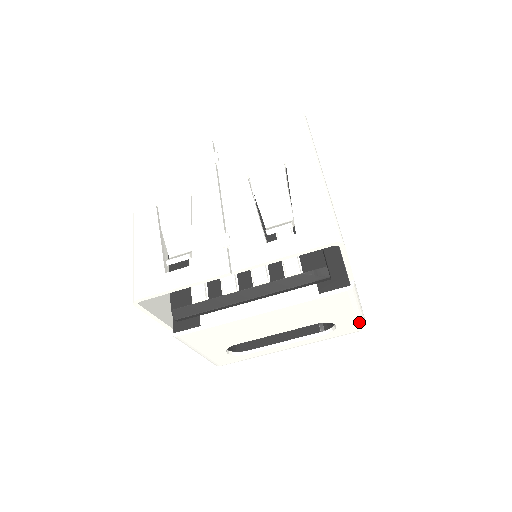
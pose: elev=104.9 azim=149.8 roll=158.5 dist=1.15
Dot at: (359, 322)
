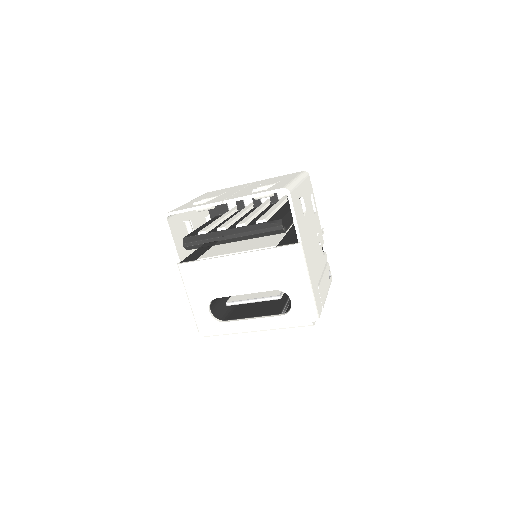
Dot at: (310, 305)
